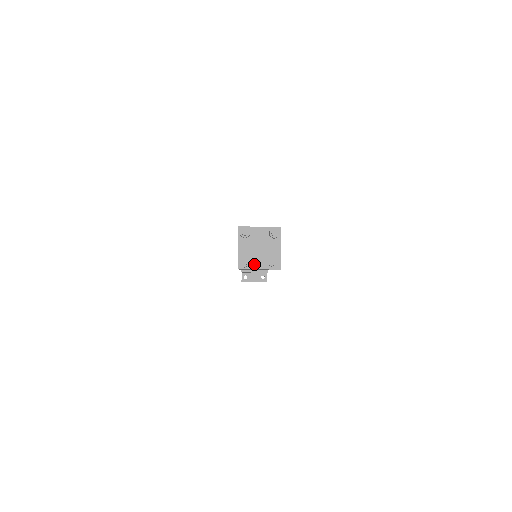
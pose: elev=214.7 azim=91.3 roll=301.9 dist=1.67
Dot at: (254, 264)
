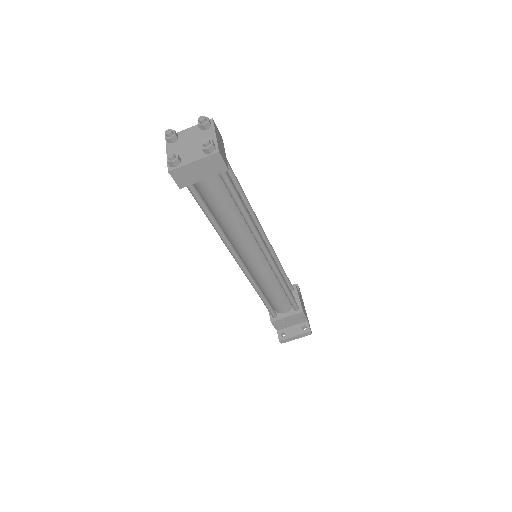
Dot at: (187, 160)
